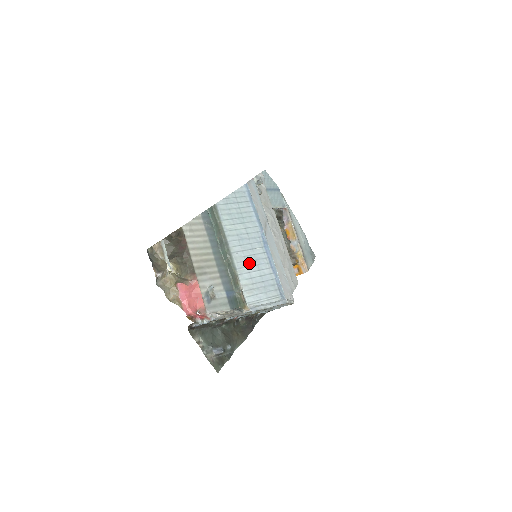
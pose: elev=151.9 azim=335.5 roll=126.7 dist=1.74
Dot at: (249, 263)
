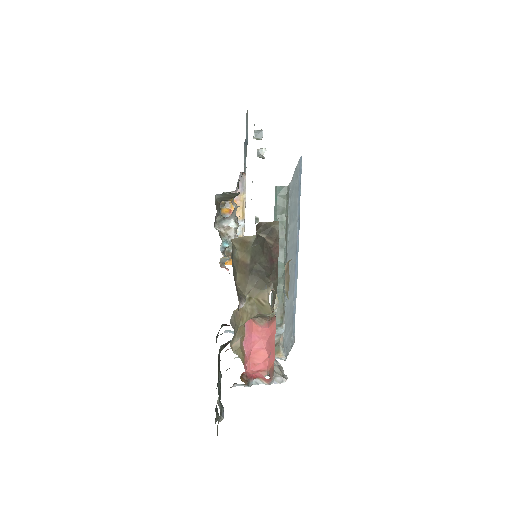
Dot at: (289, 285)
